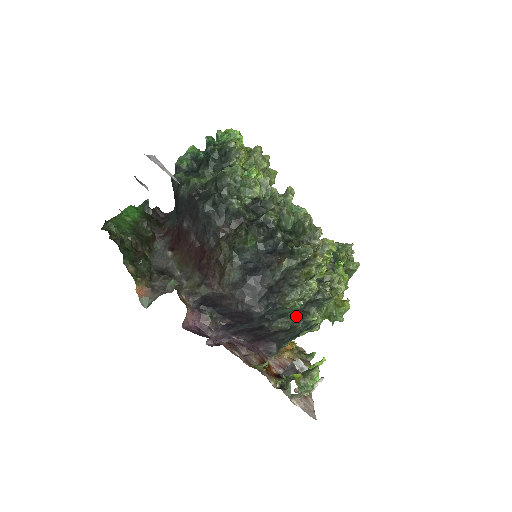
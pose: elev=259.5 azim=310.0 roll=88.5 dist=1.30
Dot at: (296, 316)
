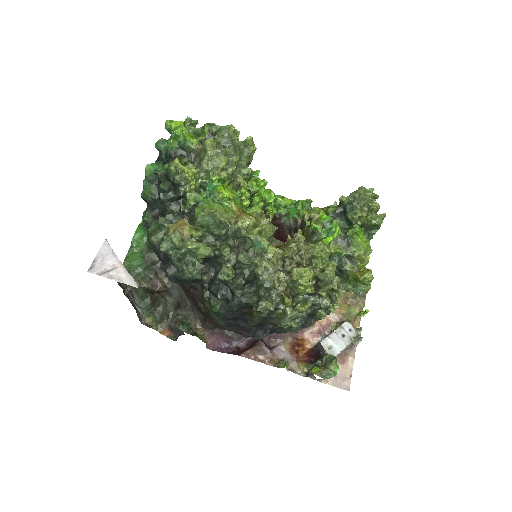
Dot at: (303, 320)
